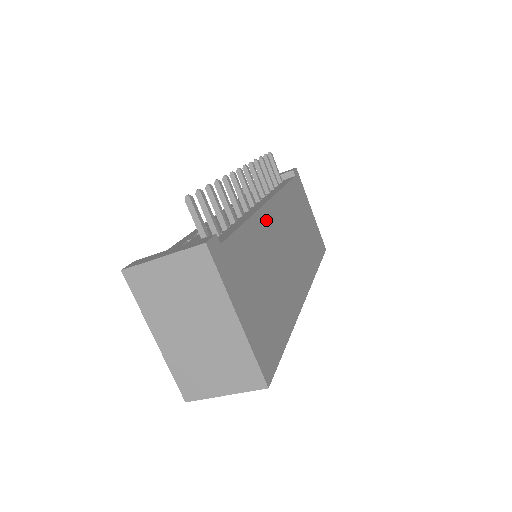
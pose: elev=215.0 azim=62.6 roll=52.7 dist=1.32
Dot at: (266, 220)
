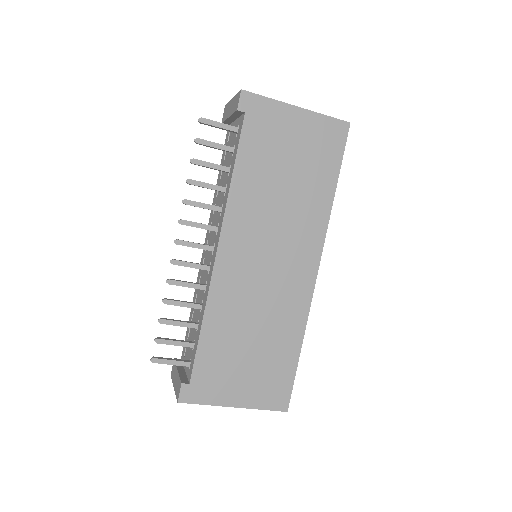
Dot at: (224, 279)
